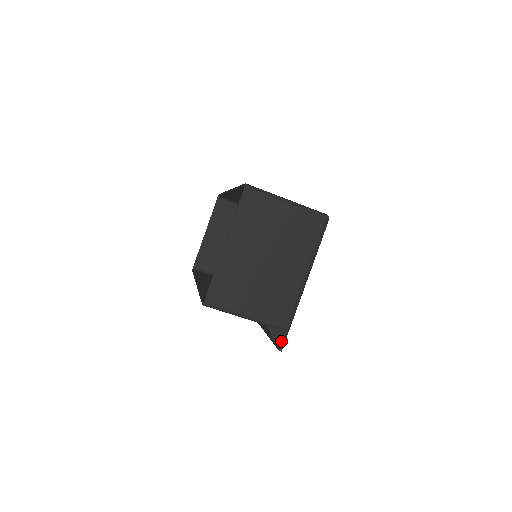
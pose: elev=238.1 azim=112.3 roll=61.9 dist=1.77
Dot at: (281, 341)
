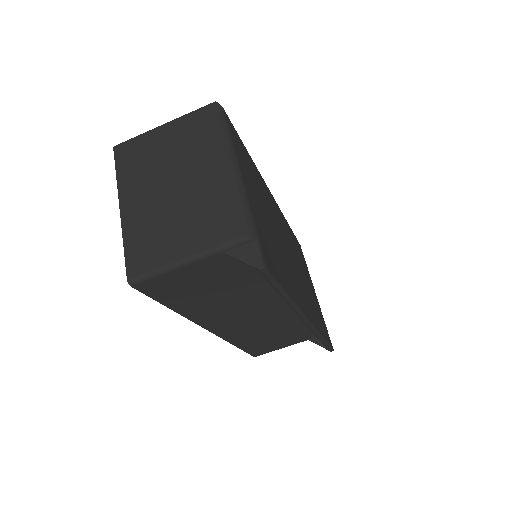
Dot at: (255, 257)
